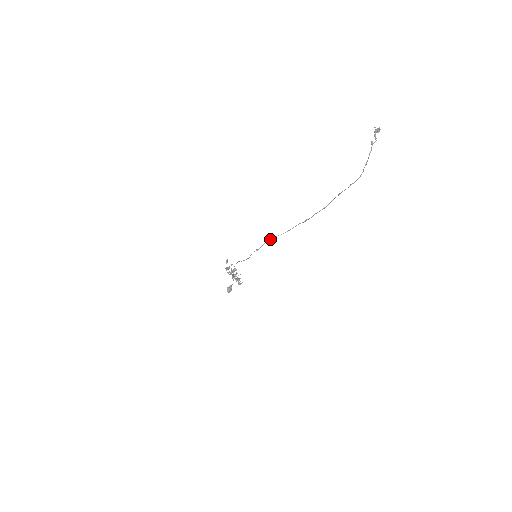
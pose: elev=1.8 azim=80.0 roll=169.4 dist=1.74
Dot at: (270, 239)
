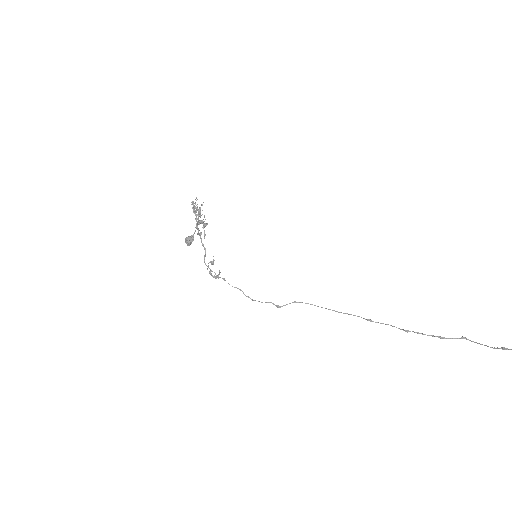
Dot at: occluded
